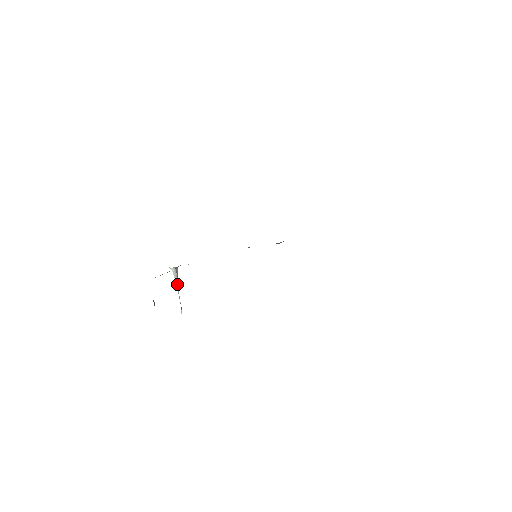
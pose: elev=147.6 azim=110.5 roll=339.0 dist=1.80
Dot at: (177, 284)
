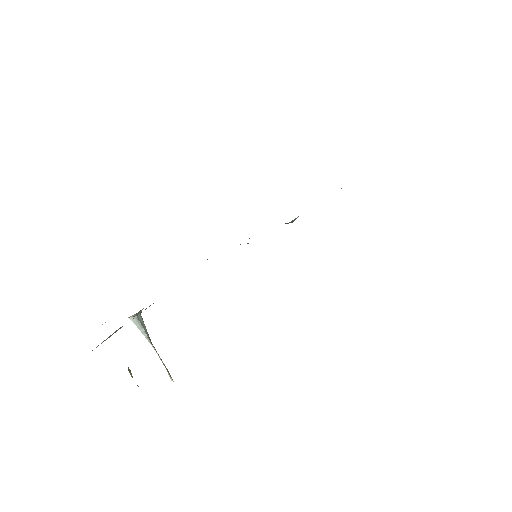
Dot at: (148, 339)
